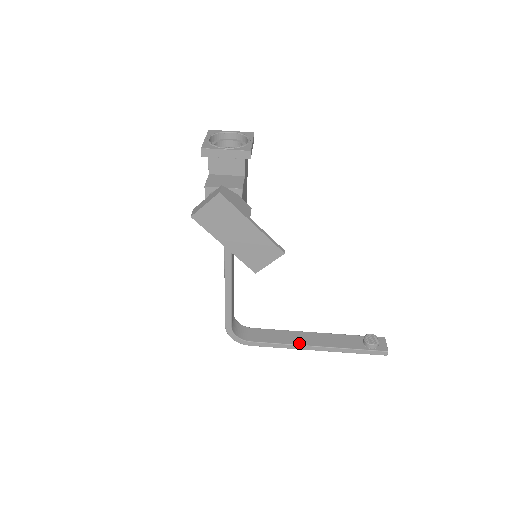
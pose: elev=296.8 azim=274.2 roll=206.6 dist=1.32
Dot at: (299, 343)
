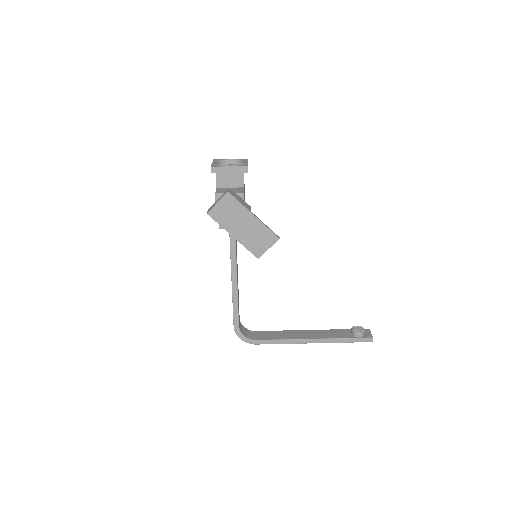
Dot at: (297, 338)
